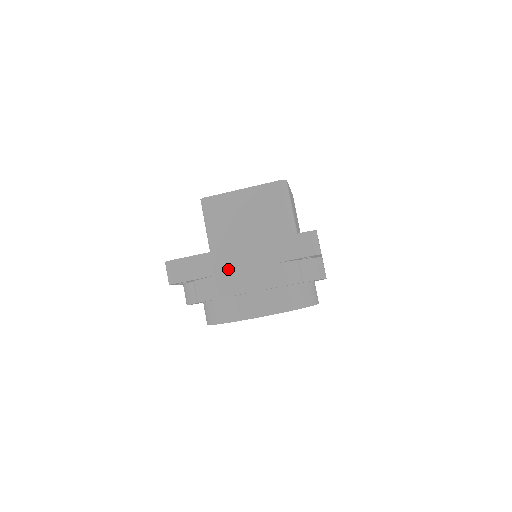
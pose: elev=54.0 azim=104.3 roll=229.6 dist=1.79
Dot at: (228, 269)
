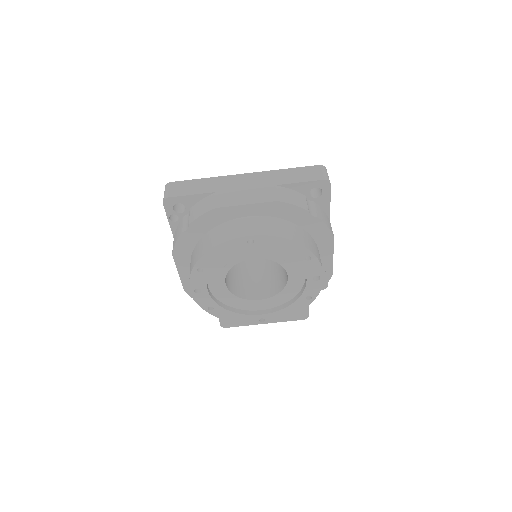
Dot at: (231, 188)
